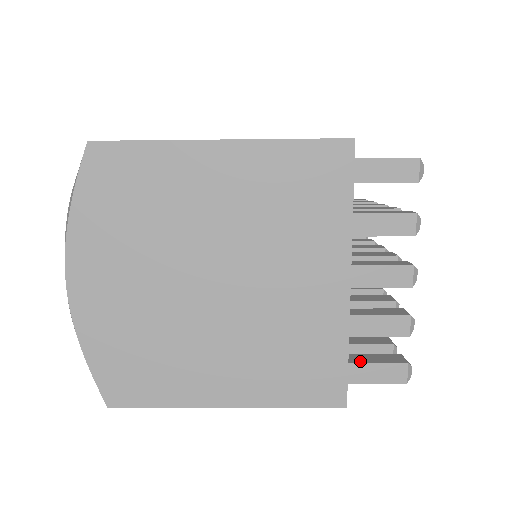
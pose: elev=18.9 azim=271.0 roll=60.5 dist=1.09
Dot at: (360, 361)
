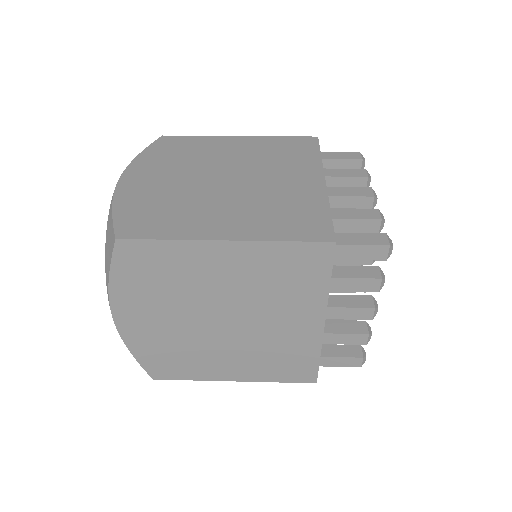
Dot at: (329, 354)
